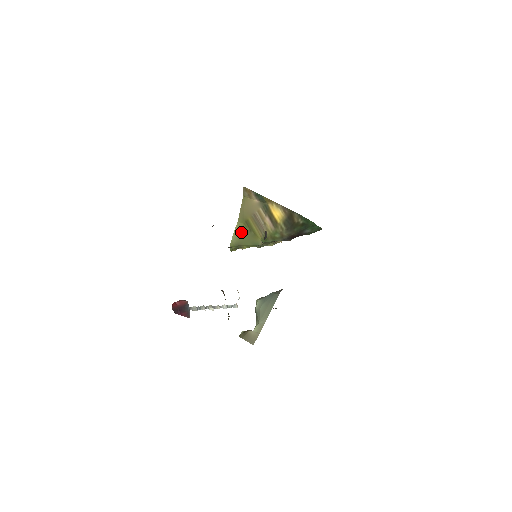
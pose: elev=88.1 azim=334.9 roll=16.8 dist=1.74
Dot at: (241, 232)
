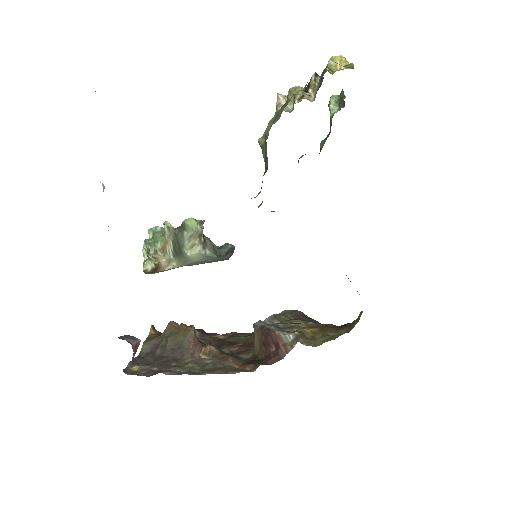
Dot at: occluded
